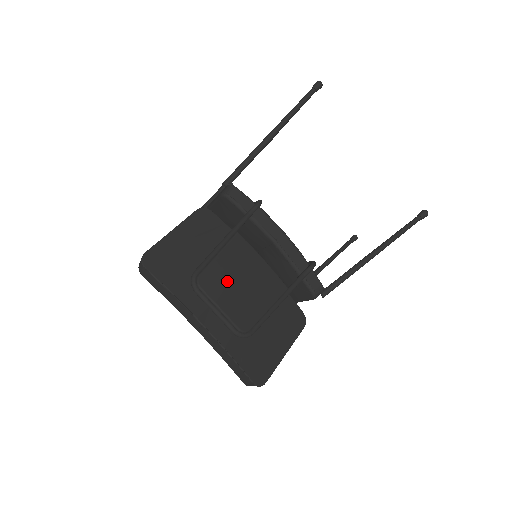
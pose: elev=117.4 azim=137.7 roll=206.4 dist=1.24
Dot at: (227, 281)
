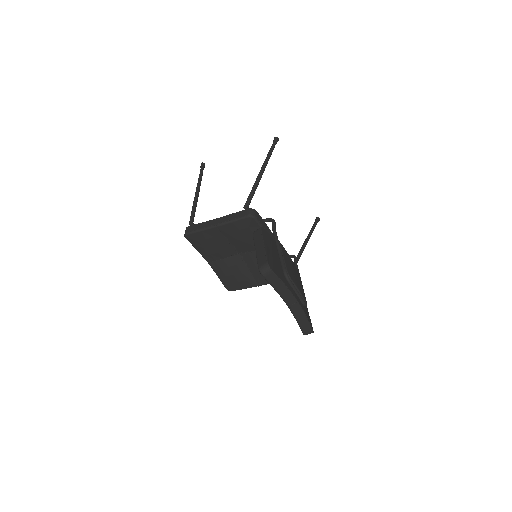
Dot at: (293, 273)
